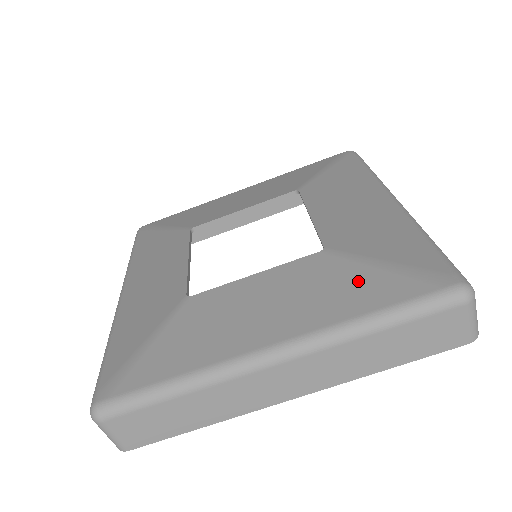
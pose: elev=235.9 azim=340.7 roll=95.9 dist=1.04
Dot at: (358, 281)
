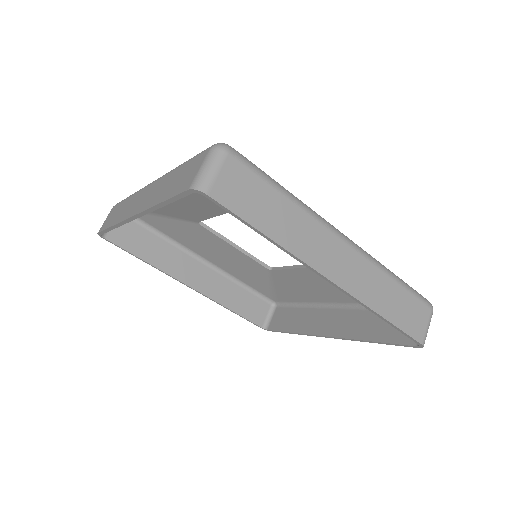
Dot at: occluded
